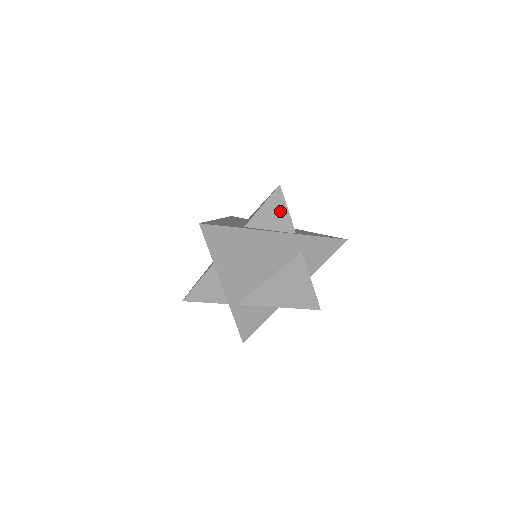
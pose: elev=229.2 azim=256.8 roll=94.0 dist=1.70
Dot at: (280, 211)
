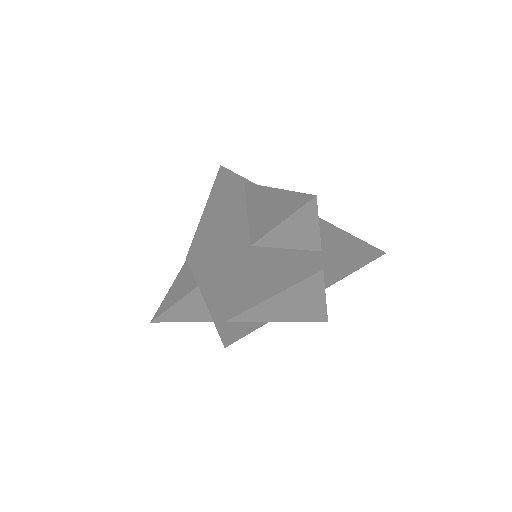
Dot at: (307, 227)
